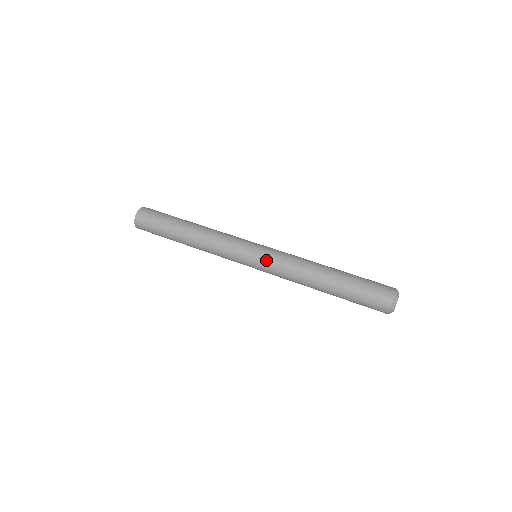
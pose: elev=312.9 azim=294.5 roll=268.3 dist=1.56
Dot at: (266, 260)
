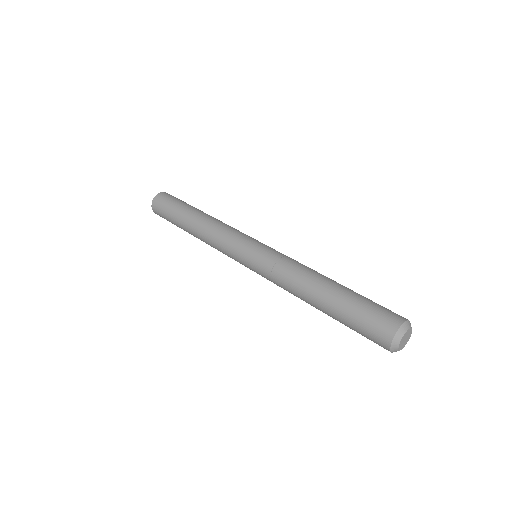
Dot at: (260, 260)
